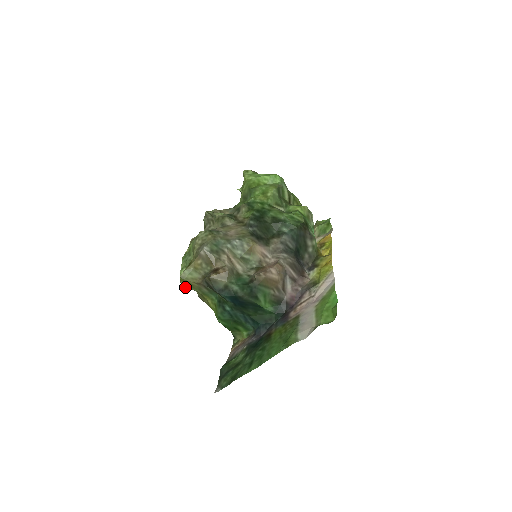
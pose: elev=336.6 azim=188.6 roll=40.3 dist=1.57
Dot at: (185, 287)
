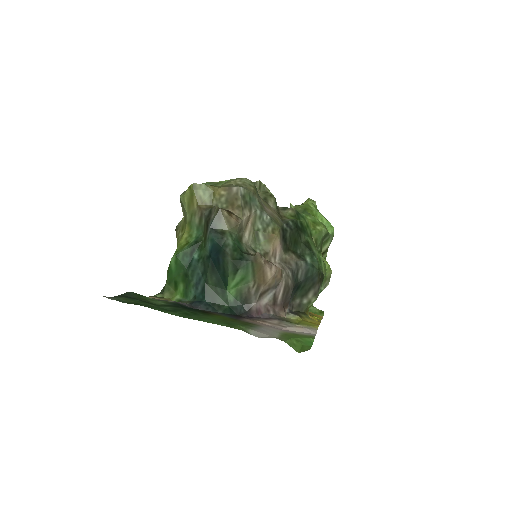
Dot at: (183, 199)
